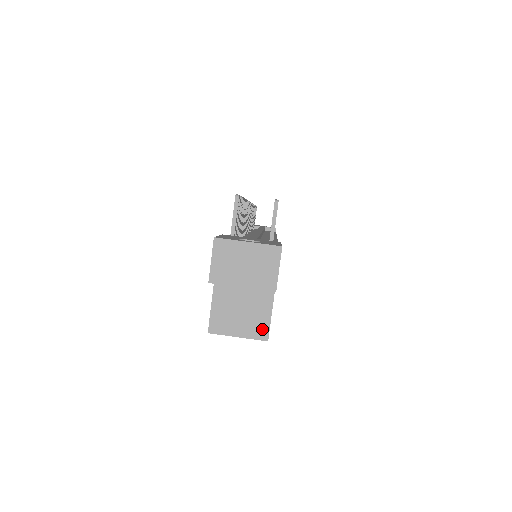
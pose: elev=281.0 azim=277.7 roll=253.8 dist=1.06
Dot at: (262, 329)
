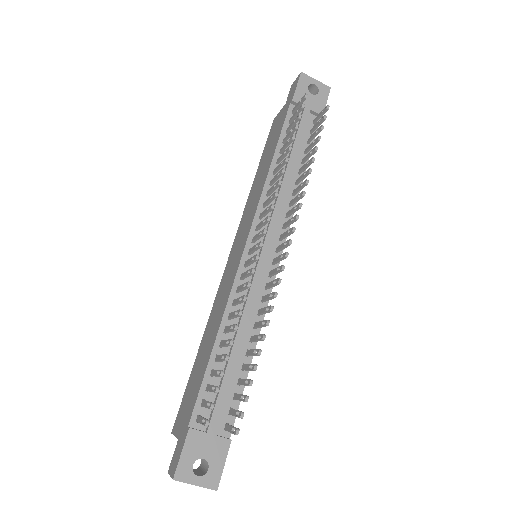
Dot at: occluded
